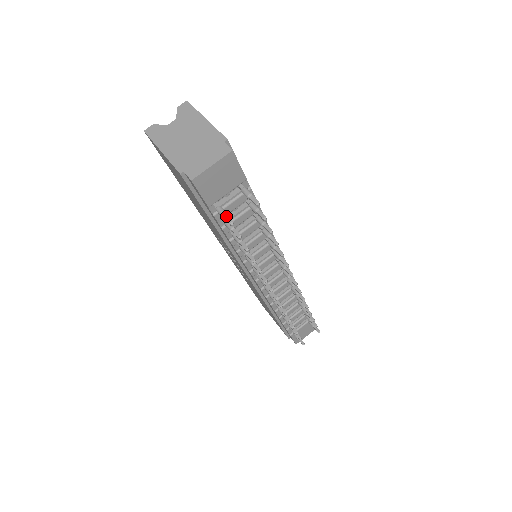
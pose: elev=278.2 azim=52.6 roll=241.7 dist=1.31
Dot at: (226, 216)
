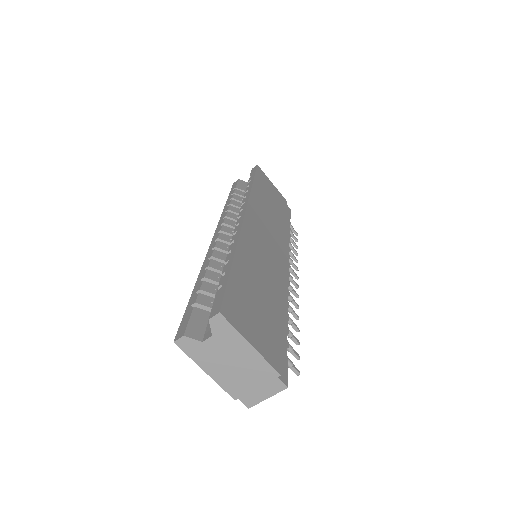
Dot at: occluded
